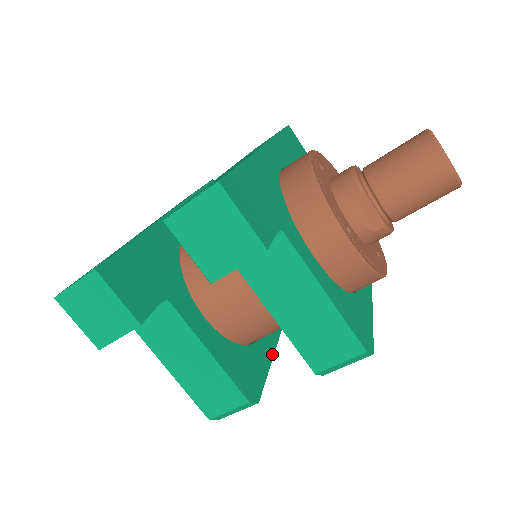
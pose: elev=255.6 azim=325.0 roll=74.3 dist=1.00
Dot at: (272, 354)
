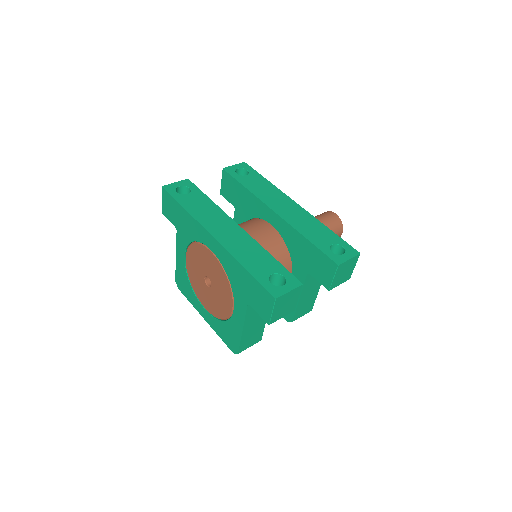
Dot at: occluded
